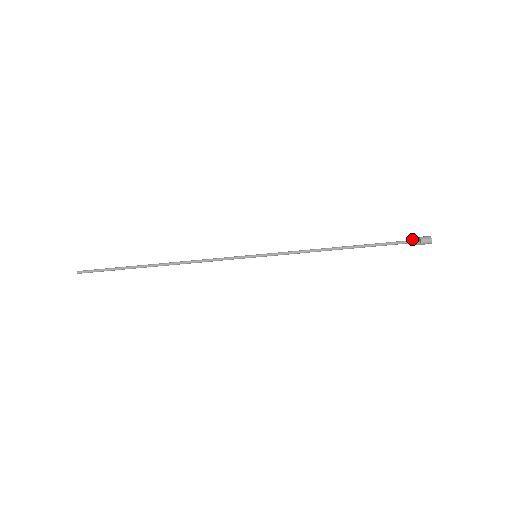
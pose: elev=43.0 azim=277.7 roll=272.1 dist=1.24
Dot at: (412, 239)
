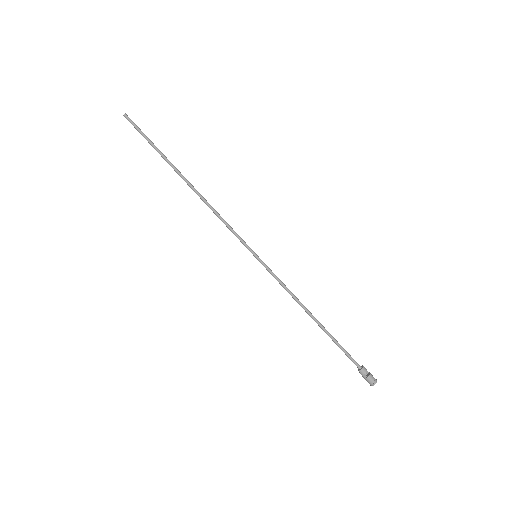
Dot at: (364, 369)
